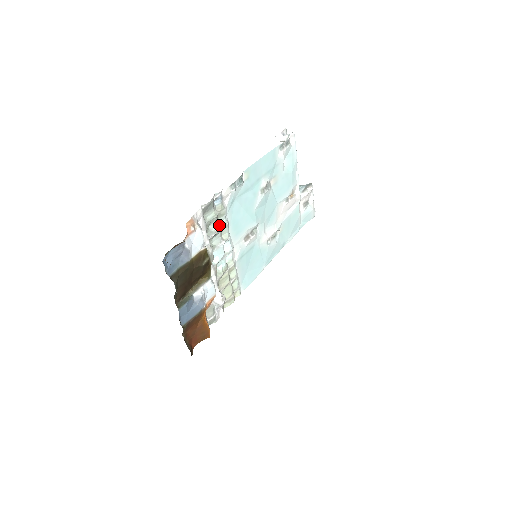
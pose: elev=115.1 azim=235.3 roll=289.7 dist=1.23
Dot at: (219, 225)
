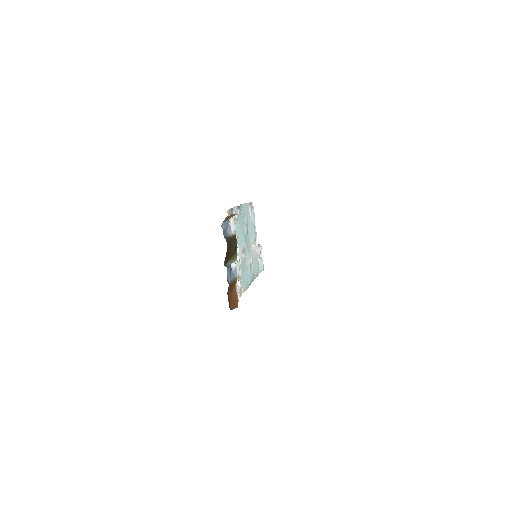
Dot at: occluded
